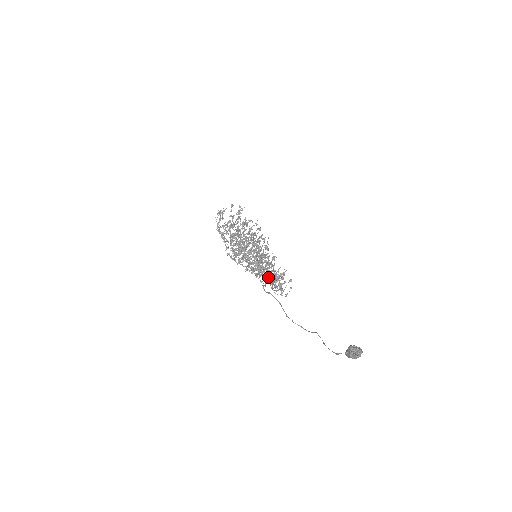
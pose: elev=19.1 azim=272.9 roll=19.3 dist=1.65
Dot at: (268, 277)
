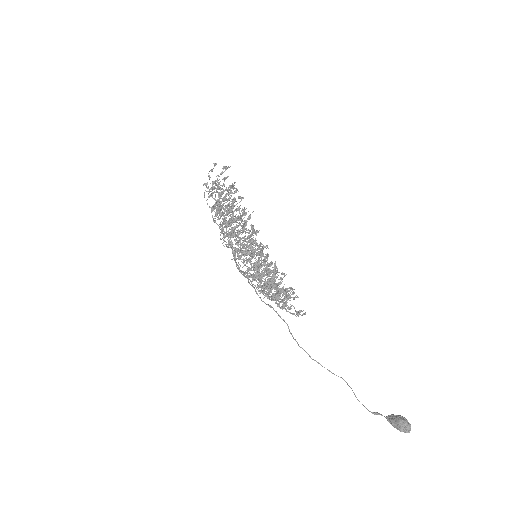
Dot at: occluded
